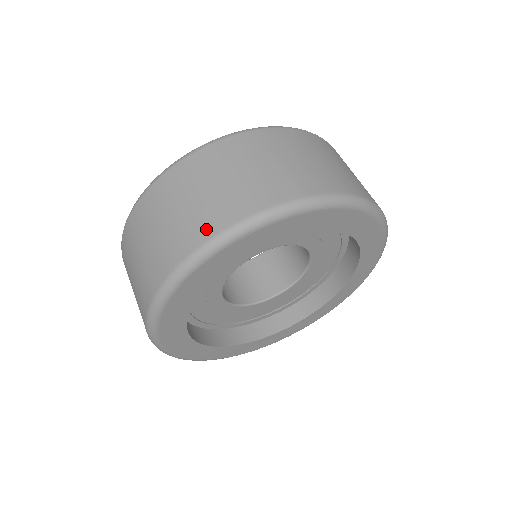
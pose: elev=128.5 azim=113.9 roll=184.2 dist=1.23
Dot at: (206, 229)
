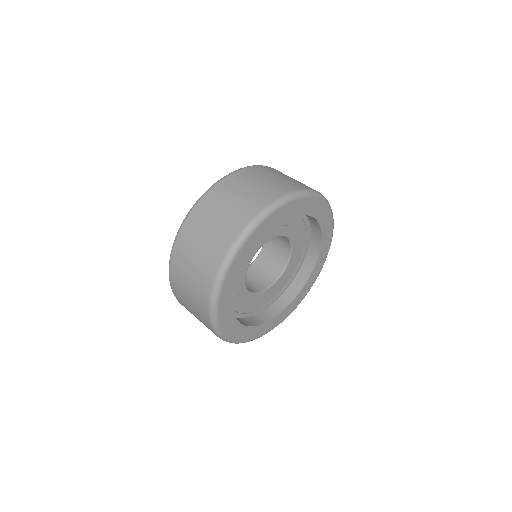
Dot at: (265, 200)
